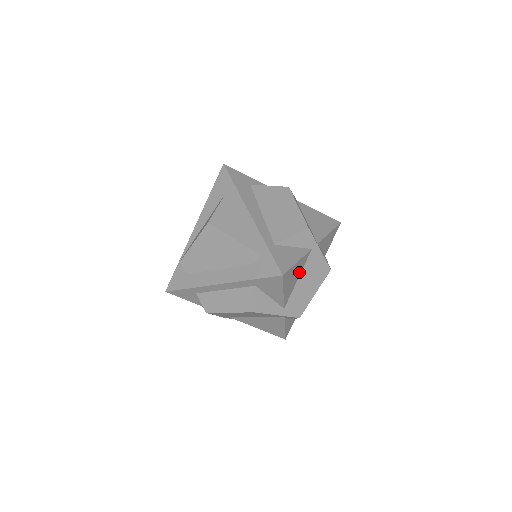
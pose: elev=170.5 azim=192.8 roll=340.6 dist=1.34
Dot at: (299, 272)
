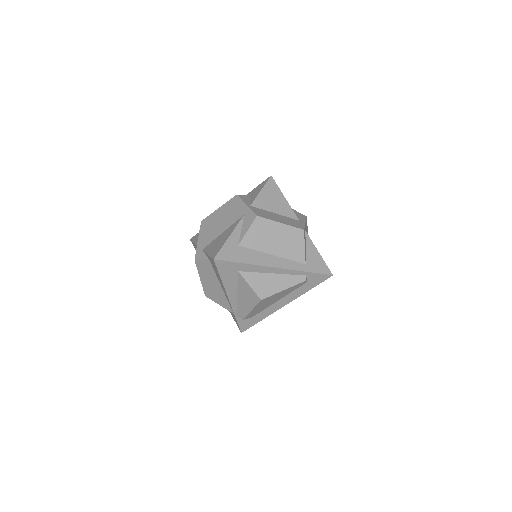
Dot at: occluded
